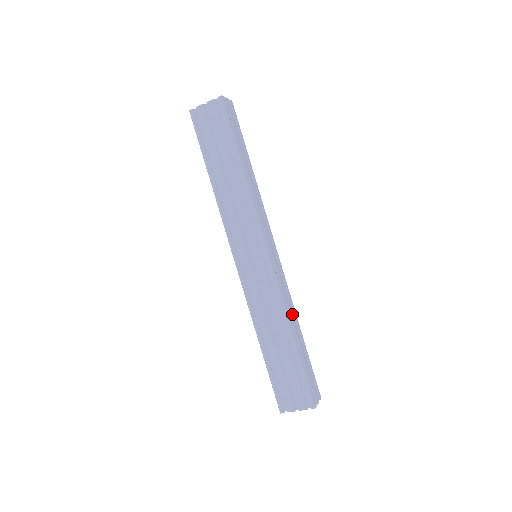
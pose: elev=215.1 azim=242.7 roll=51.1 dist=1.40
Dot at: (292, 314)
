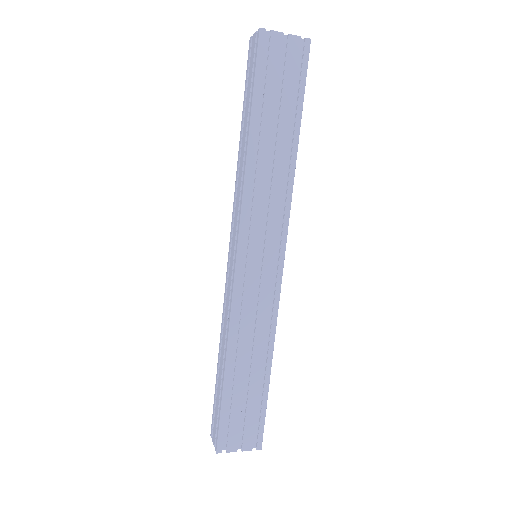
Dot at: occluded
